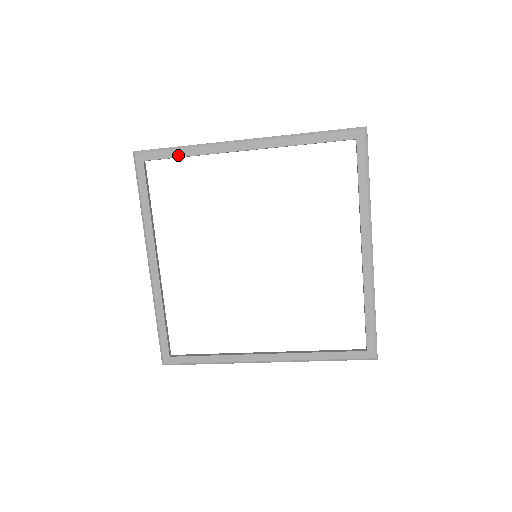
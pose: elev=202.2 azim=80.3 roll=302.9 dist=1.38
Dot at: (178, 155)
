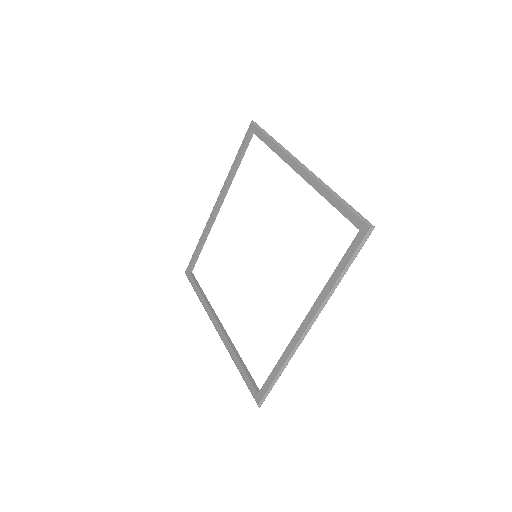
Dot at: (198, 249)
